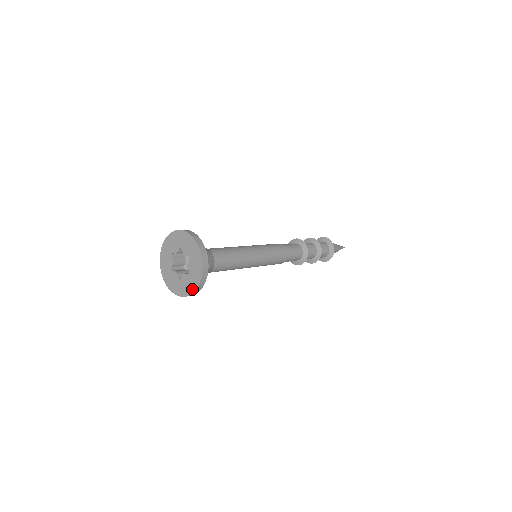
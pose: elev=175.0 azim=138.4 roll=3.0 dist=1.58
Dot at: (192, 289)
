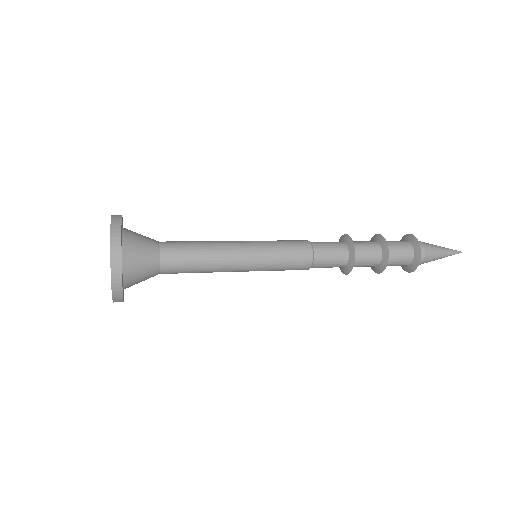
Dot at: occluded
